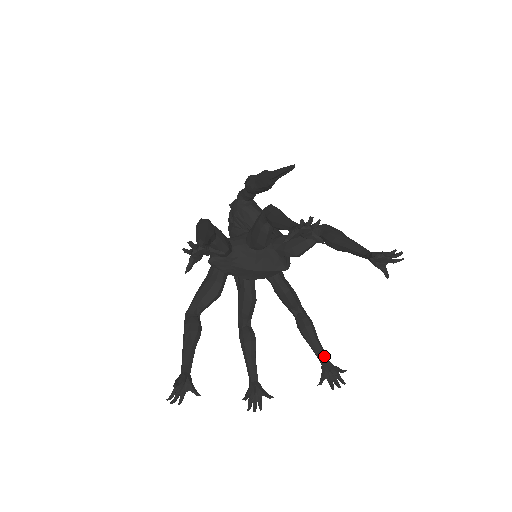
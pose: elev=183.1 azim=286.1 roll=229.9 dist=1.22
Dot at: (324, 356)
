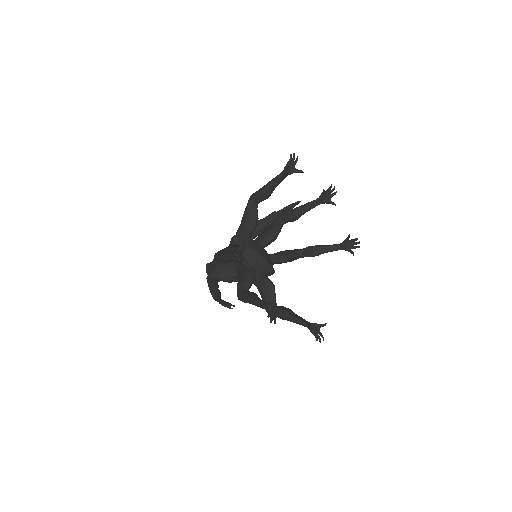
Dot at: (306, 321)
